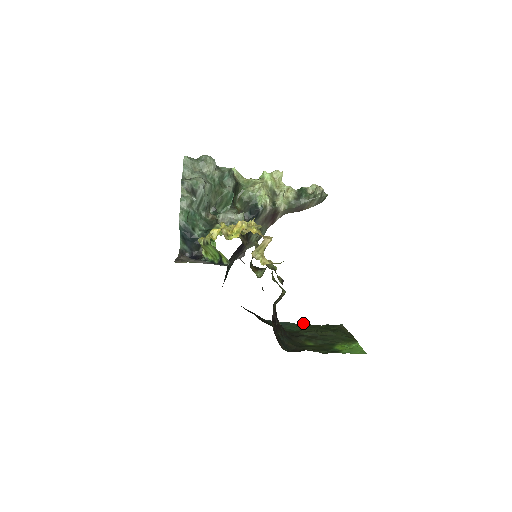
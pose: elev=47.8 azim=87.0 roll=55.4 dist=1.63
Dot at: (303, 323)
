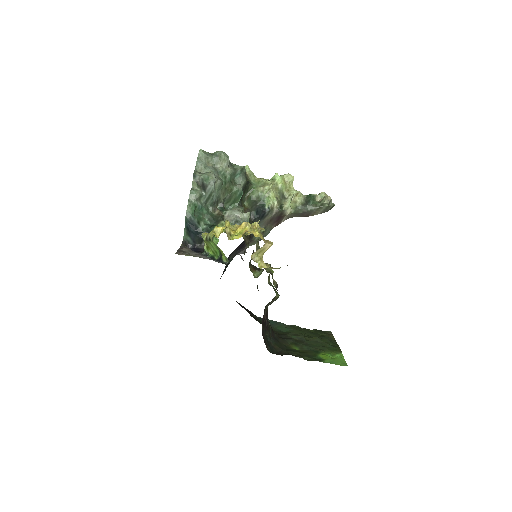
Dot at: (293, 325)
